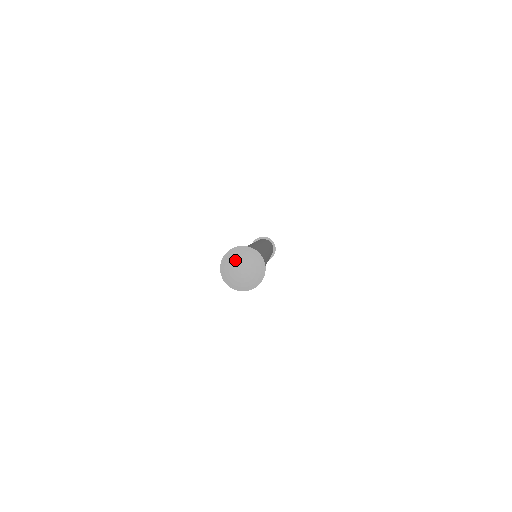
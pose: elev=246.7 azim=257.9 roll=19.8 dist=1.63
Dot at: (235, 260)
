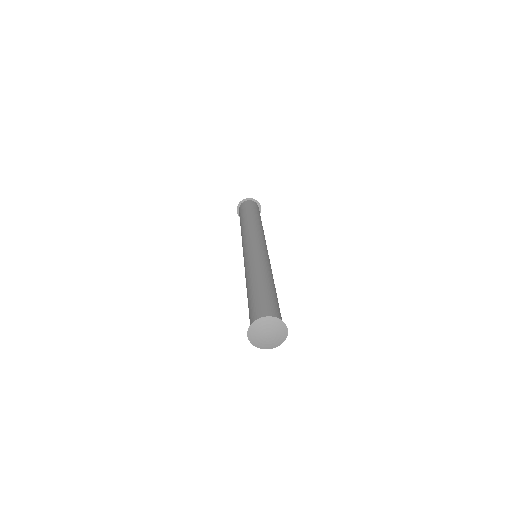
Dot at: (258, 336)
